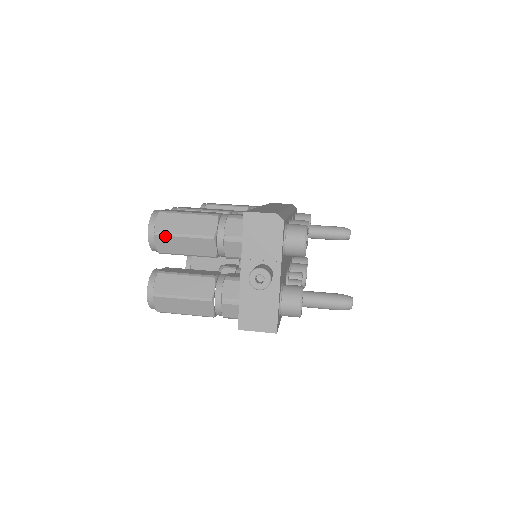
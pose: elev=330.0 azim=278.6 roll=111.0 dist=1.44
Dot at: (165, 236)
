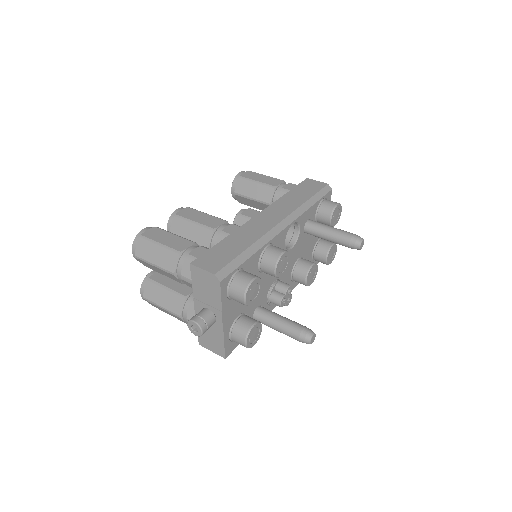
Dot at: (142, 261)
